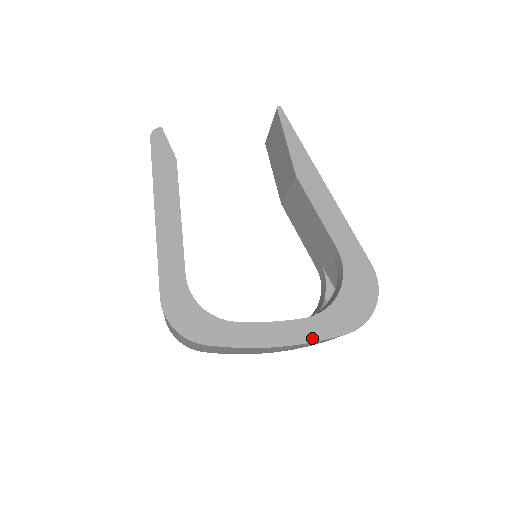
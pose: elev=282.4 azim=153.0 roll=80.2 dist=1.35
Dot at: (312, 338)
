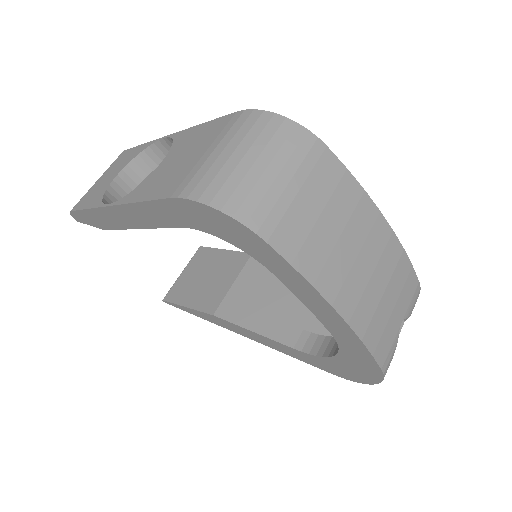
Dot at: occluded
